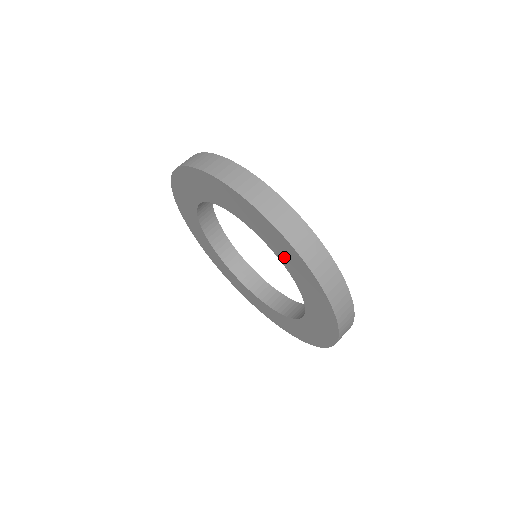
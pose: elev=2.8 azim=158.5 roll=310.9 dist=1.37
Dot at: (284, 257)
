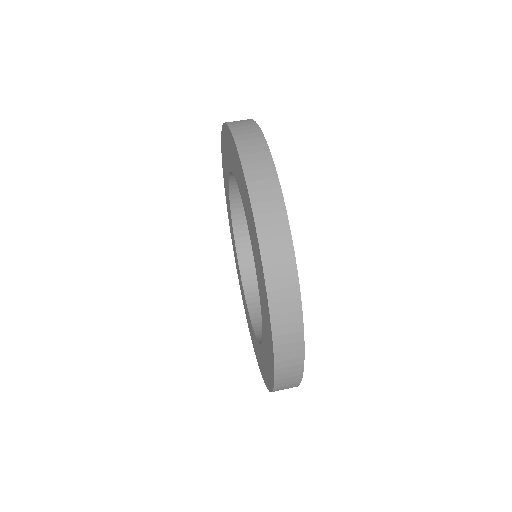
Dot at: (236, 169)
